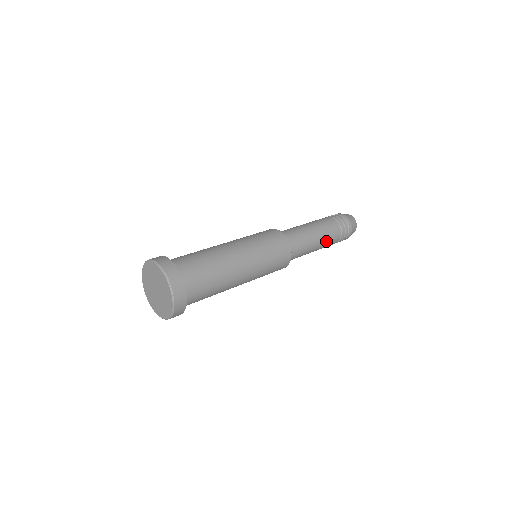
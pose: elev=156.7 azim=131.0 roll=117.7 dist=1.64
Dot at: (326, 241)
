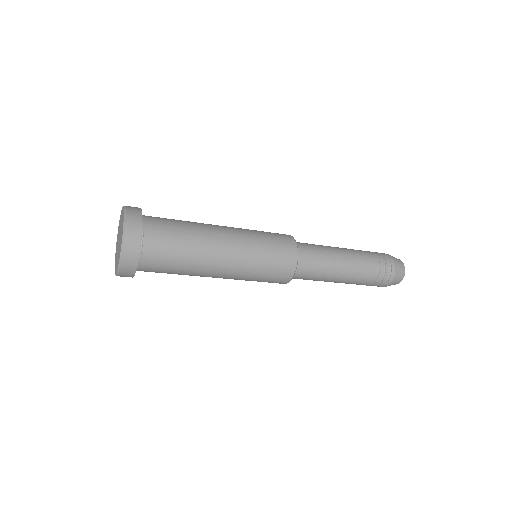
Dot at: (355, 264)
